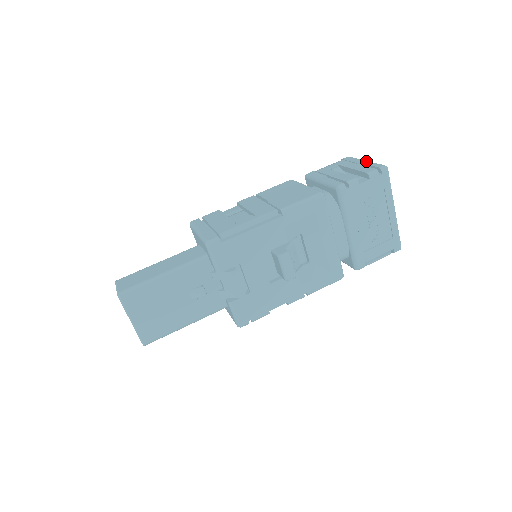
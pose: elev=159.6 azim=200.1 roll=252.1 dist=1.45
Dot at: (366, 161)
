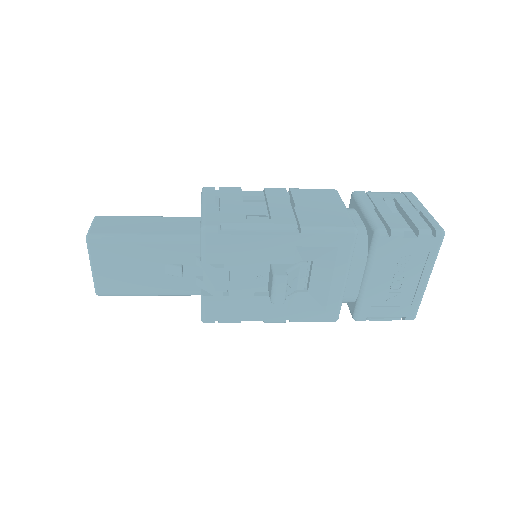
Dot at: (426, 211)
